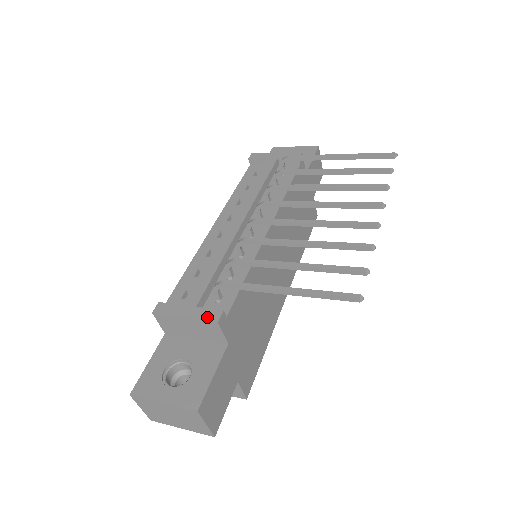
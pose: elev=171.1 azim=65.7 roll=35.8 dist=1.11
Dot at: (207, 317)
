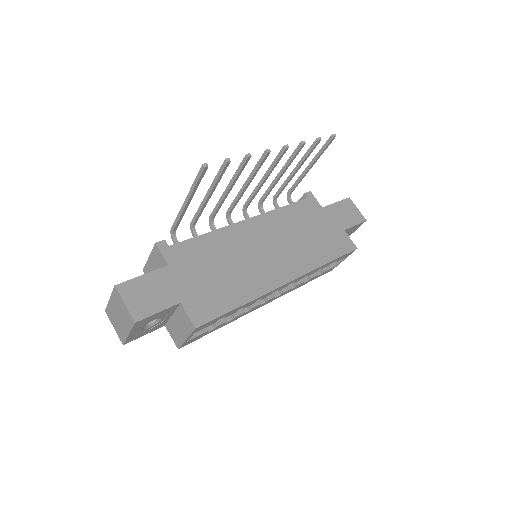
Dot at: (155, 247)
